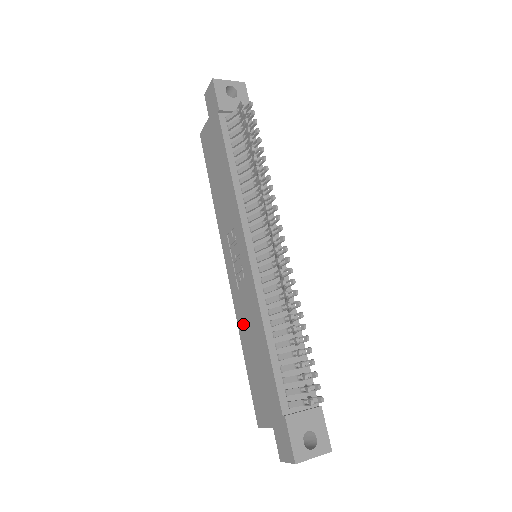
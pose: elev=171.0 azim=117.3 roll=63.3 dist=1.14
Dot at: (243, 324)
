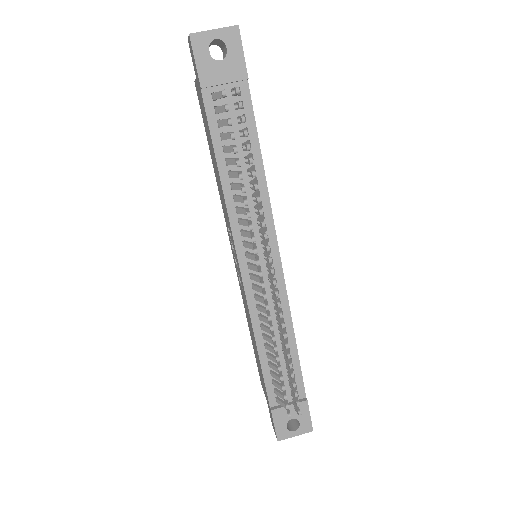
Dot at: (246, 312)
